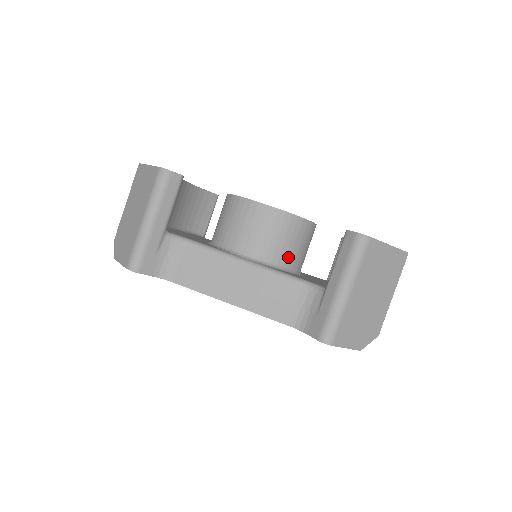
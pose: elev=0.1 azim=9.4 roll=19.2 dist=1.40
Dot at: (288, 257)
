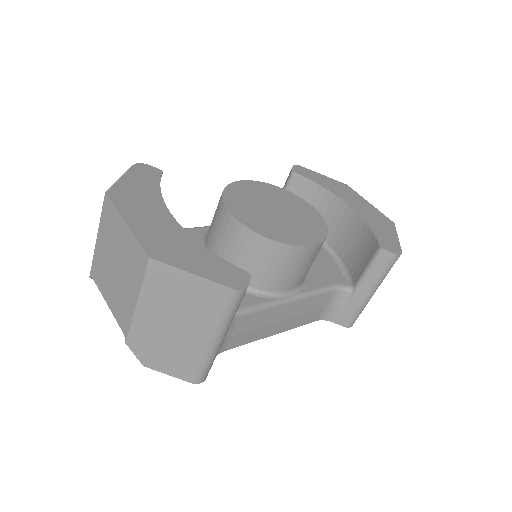
Dot at: occluded
